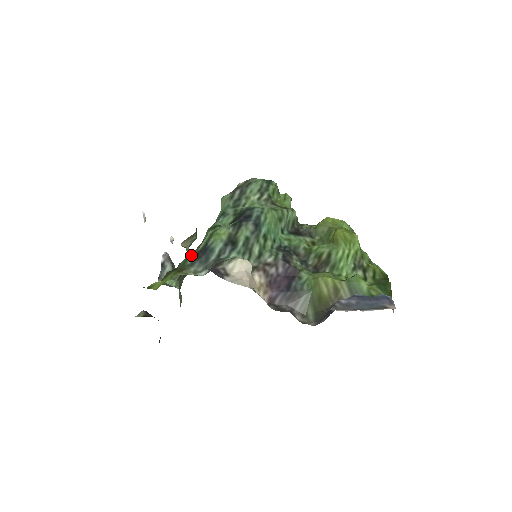
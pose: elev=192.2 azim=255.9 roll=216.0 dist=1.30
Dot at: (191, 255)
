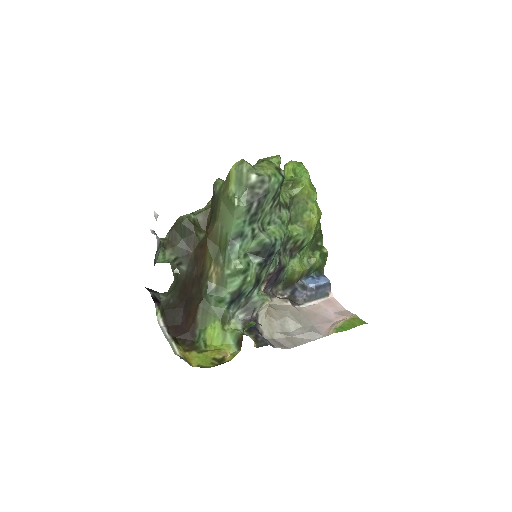
Dot at: (226, 299)
